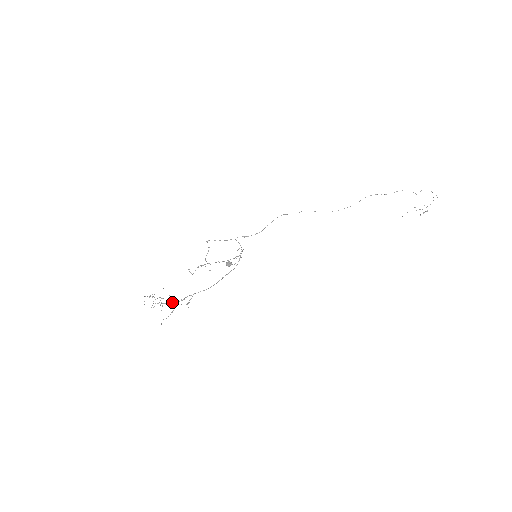
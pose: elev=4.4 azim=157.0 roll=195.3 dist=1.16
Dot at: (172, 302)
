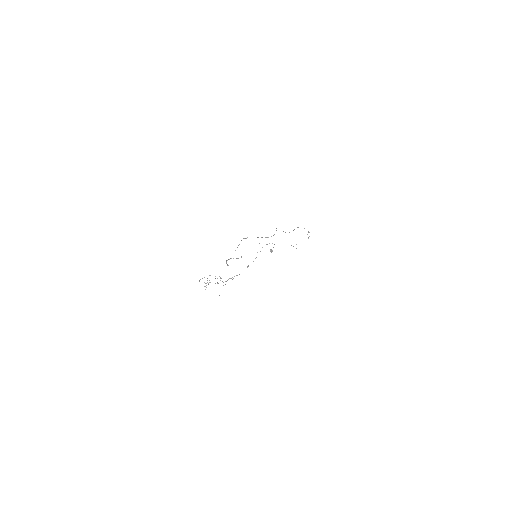
Dot at: (218, 283)
